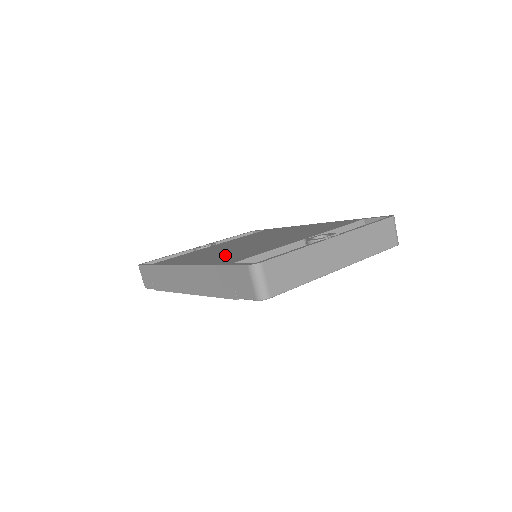
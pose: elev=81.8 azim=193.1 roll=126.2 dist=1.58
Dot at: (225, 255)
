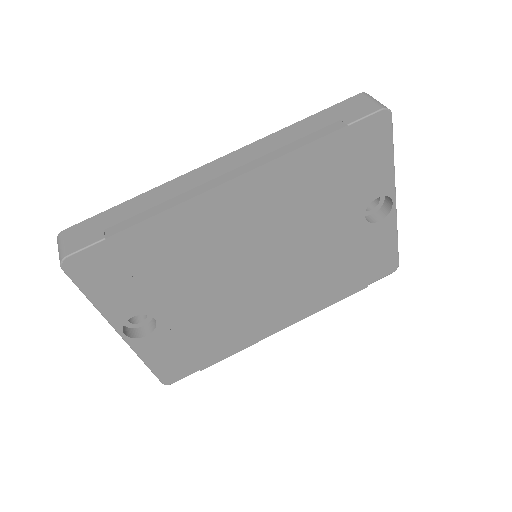
Dot at: occluded
